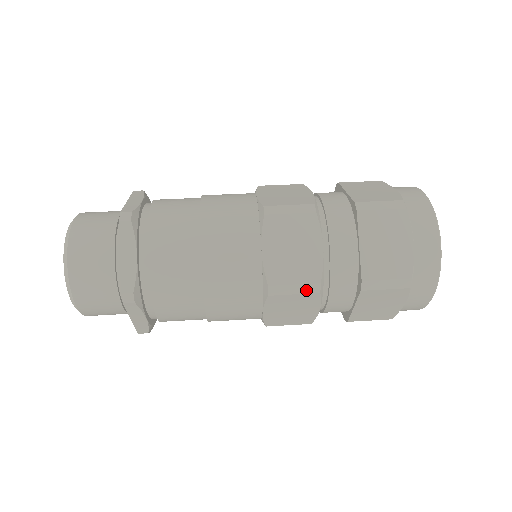
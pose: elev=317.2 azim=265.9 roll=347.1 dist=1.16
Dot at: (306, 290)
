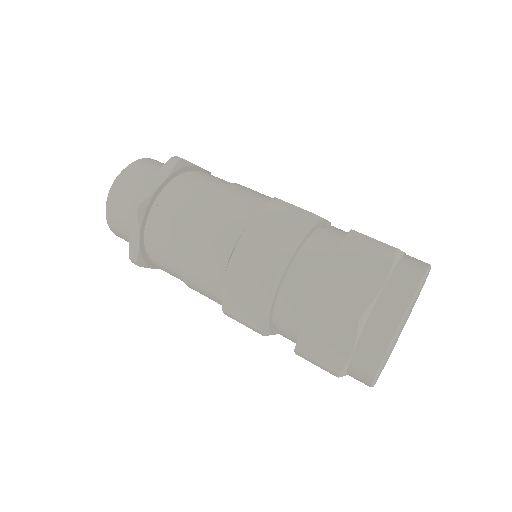
Dot at: (251, 328)
